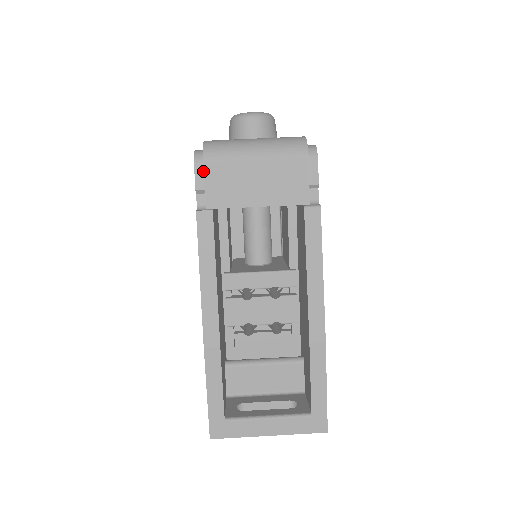
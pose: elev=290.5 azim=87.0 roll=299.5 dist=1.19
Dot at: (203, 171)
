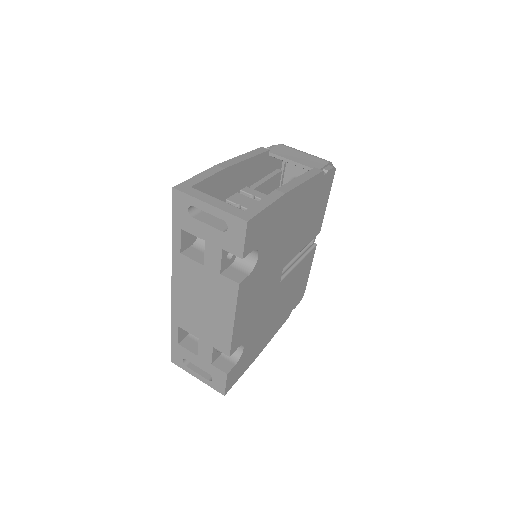
Dot at: occluded
